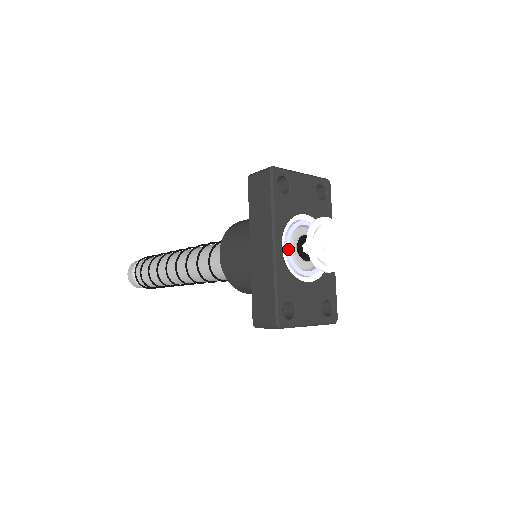
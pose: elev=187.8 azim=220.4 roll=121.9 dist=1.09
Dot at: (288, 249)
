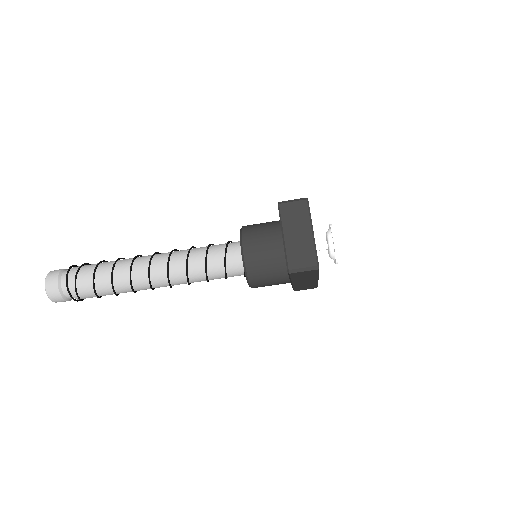
Dot at: occluded
